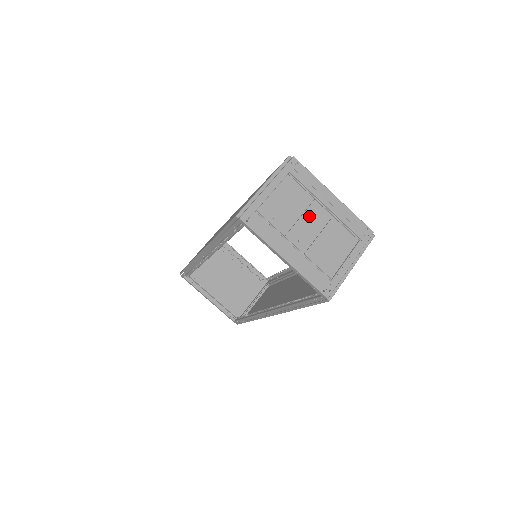
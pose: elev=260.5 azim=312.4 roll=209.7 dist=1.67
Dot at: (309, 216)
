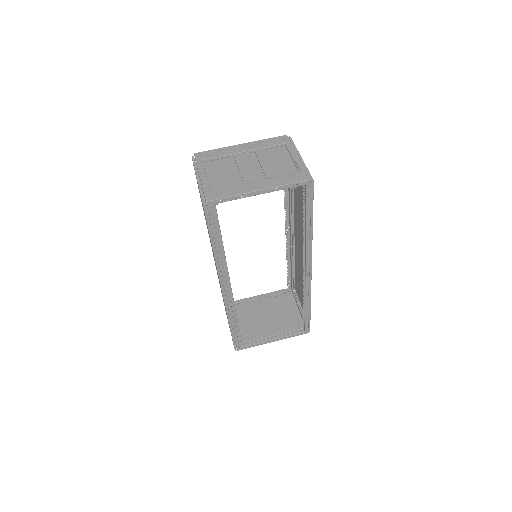
Dot at: (242, 165)
